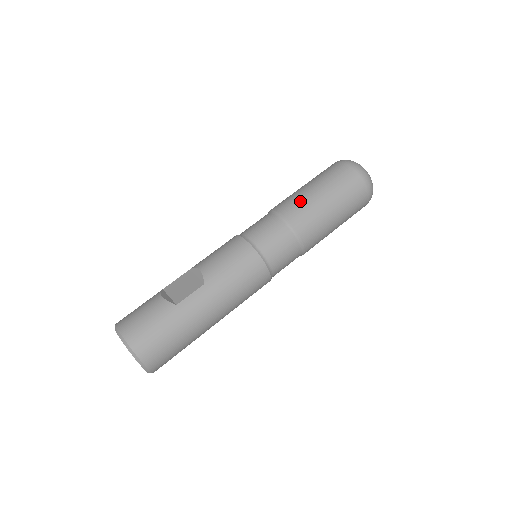
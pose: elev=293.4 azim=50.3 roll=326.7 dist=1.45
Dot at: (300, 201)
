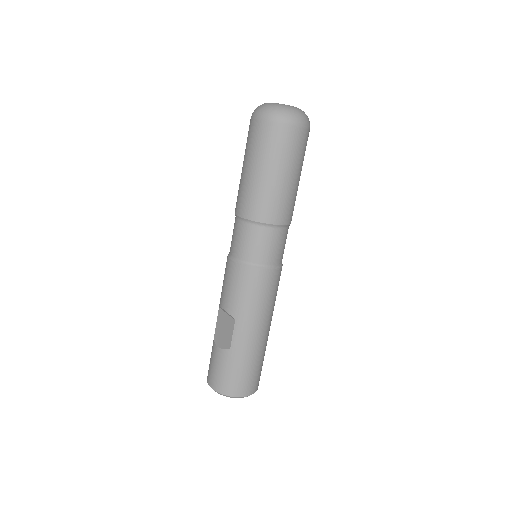
Dot at: (249, 193)
